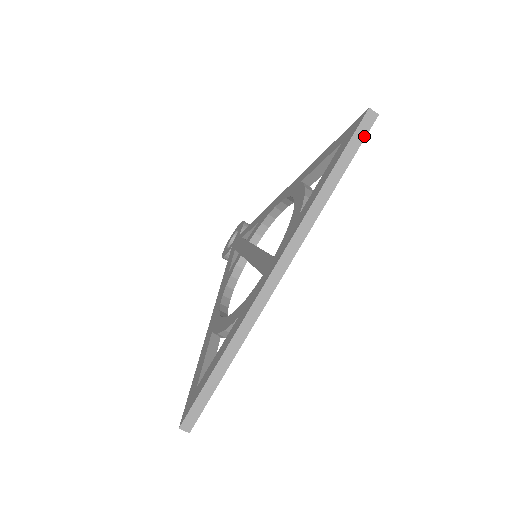
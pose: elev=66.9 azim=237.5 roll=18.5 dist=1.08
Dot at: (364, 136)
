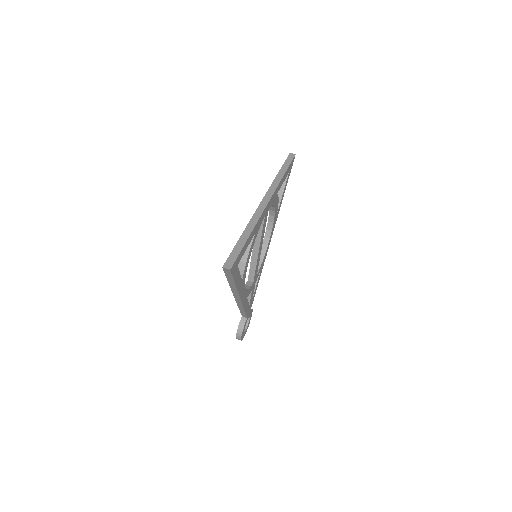
Dot at: (292, 160)
